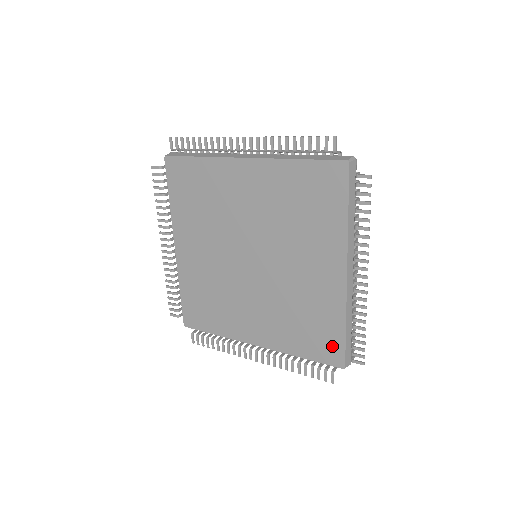
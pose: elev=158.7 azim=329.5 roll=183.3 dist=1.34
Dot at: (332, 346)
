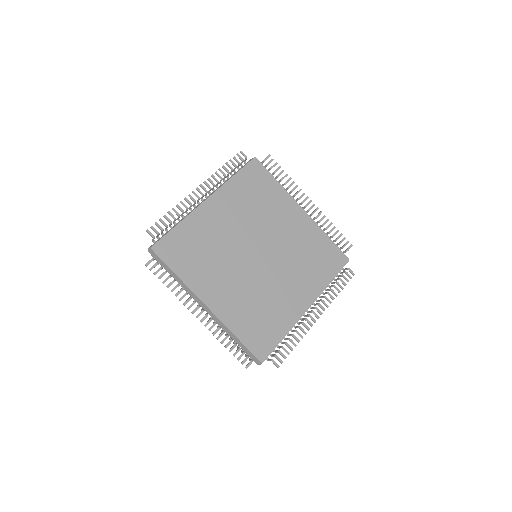
Dot at: (266, 343)
